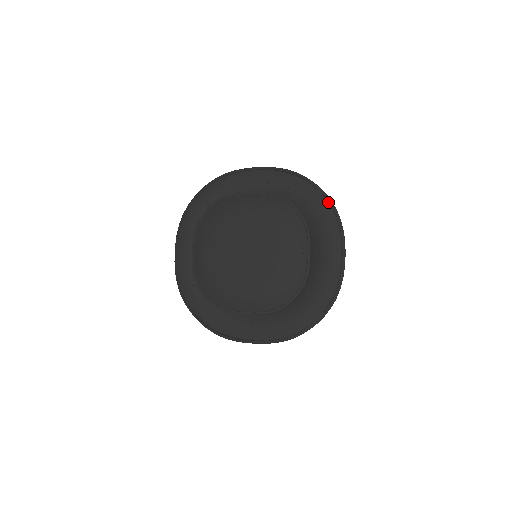
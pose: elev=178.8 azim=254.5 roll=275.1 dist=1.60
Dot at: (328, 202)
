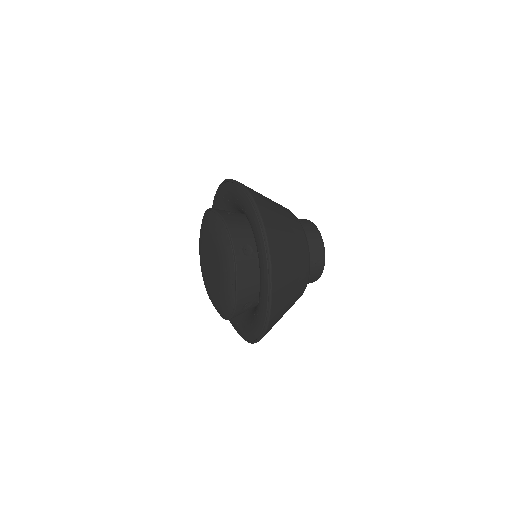
Dot at: (265, 236)
